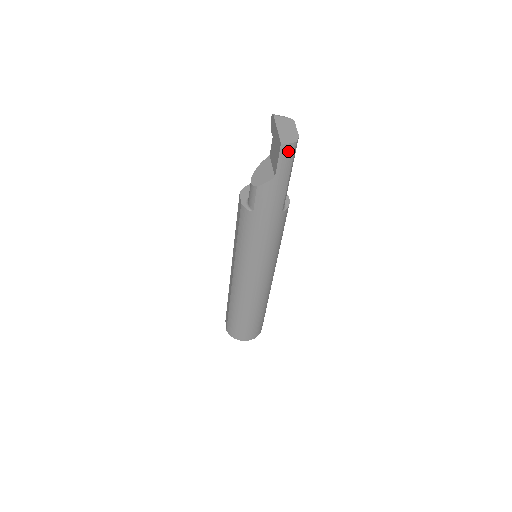
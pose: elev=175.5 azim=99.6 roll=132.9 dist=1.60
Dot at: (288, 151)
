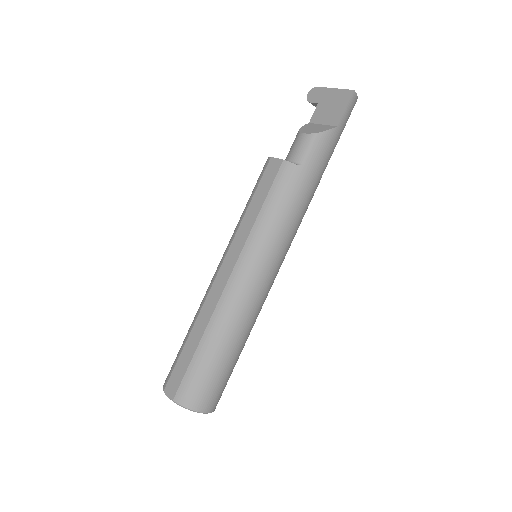
Dot at: (353, 103)
